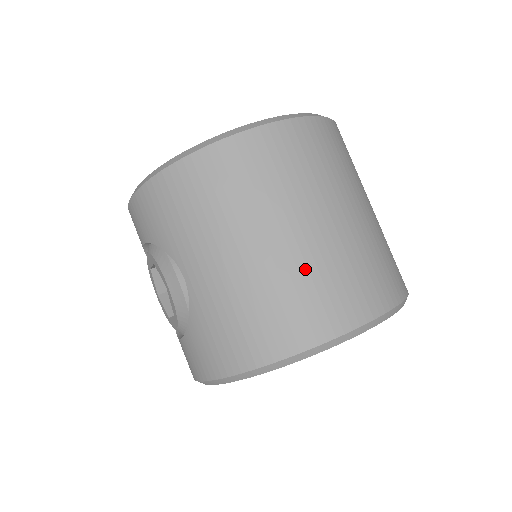
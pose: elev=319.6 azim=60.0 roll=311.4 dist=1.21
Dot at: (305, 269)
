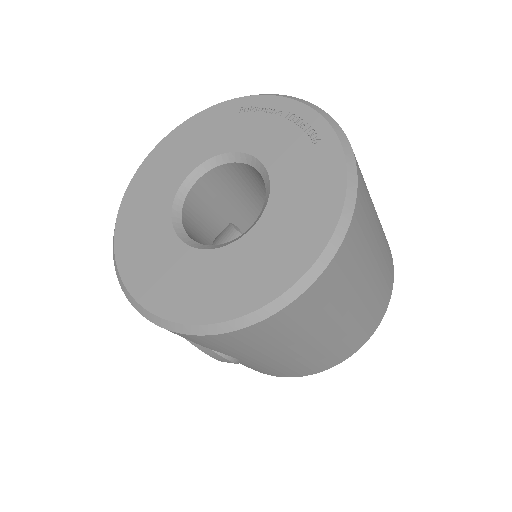
Dot at: (345, 336)
